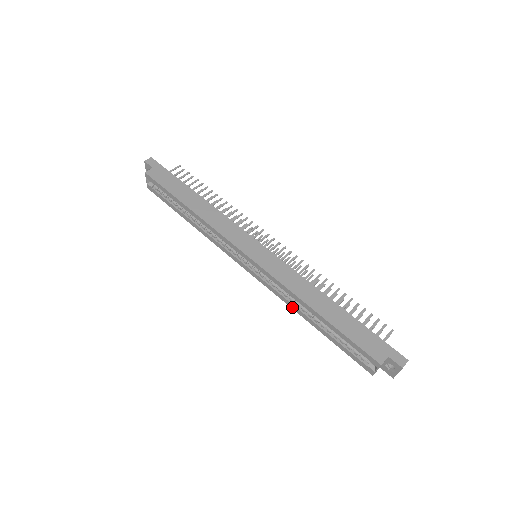
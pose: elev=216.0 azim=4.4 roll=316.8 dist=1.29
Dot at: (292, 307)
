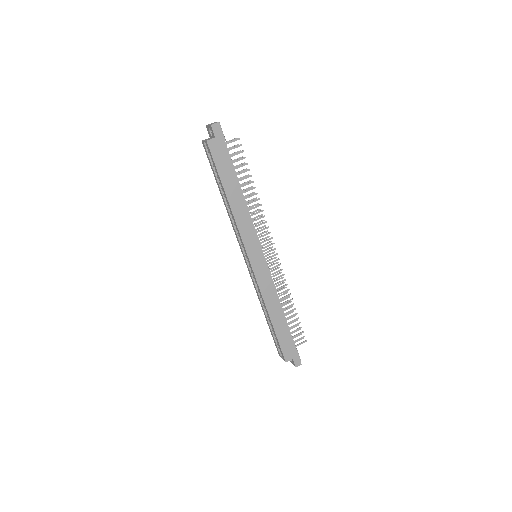
Dot at: (259, 298)
